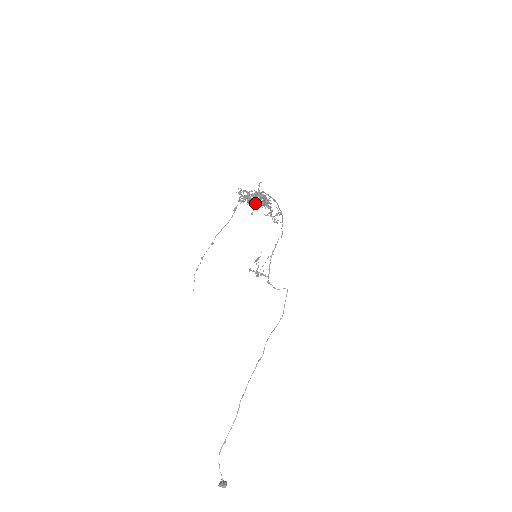
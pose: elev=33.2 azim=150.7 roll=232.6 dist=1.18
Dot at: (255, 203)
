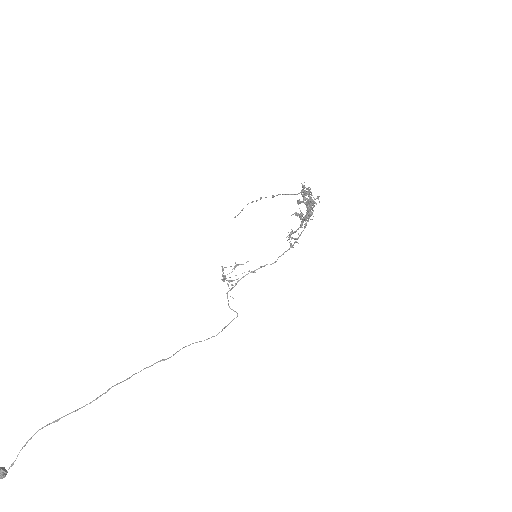
Dot at: (308, 207)
